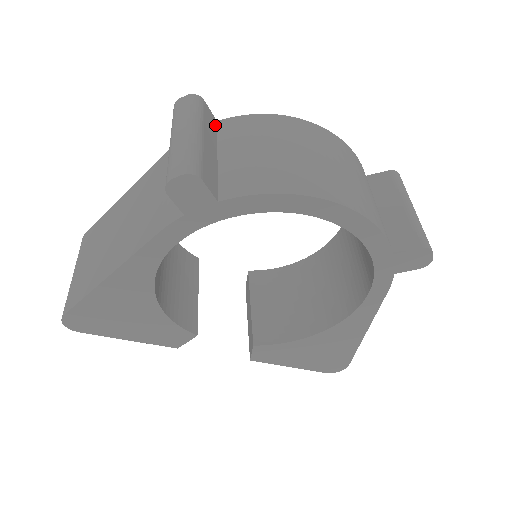
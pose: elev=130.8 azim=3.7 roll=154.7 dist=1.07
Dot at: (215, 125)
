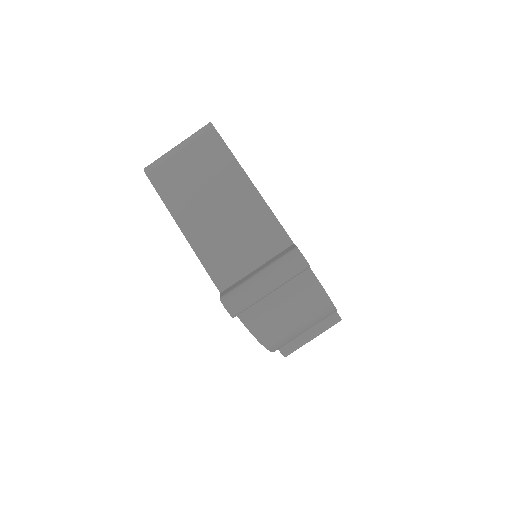
Dot at: occluded
